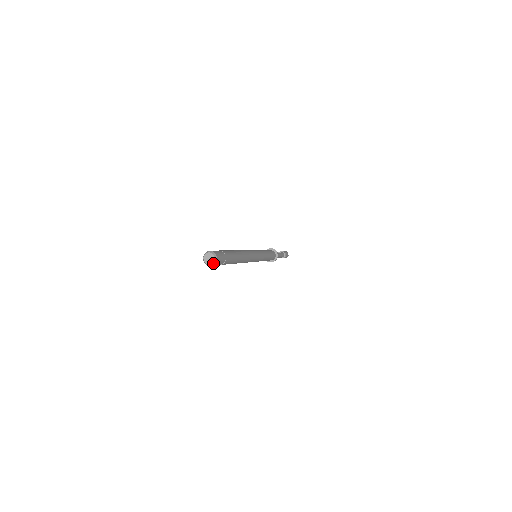
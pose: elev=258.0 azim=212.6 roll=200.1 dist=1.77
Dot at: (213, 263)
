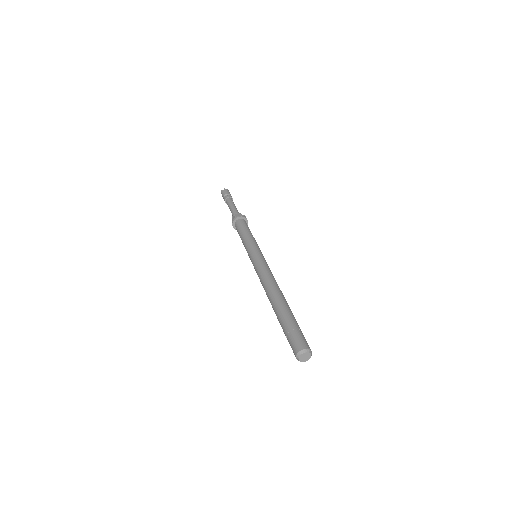
Dot at: (310, 357)
